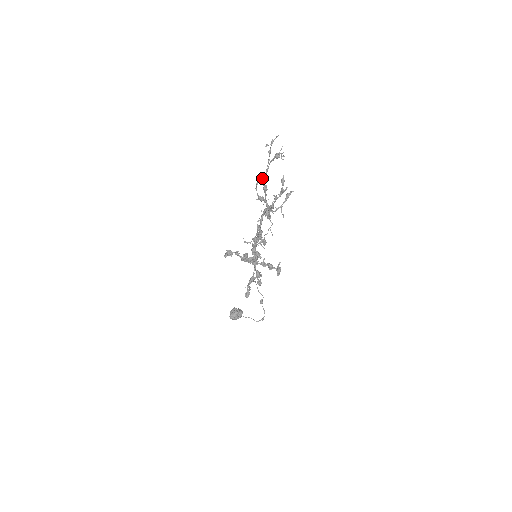
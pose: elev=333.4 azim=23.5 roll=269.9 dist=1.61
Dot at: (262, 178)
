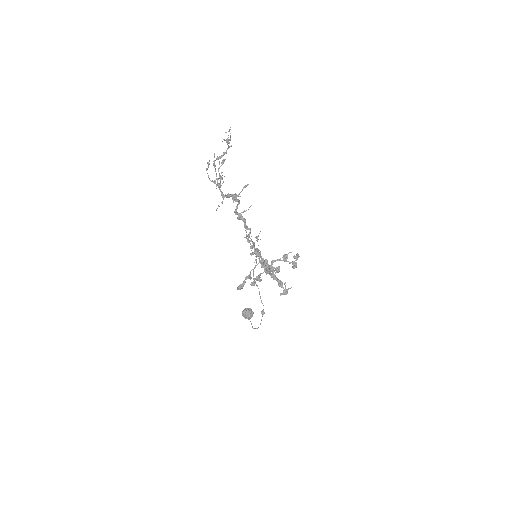
Dot at: (217, 157)
